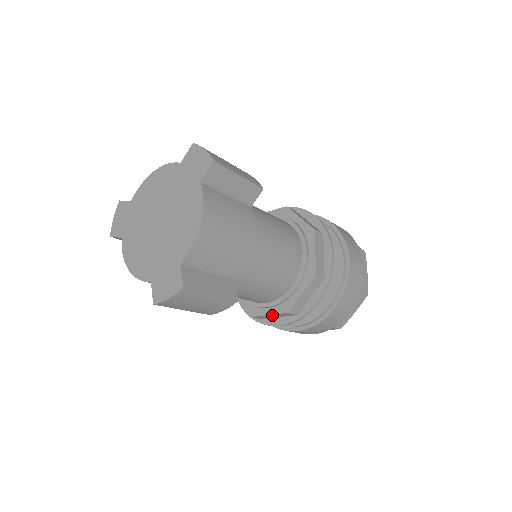
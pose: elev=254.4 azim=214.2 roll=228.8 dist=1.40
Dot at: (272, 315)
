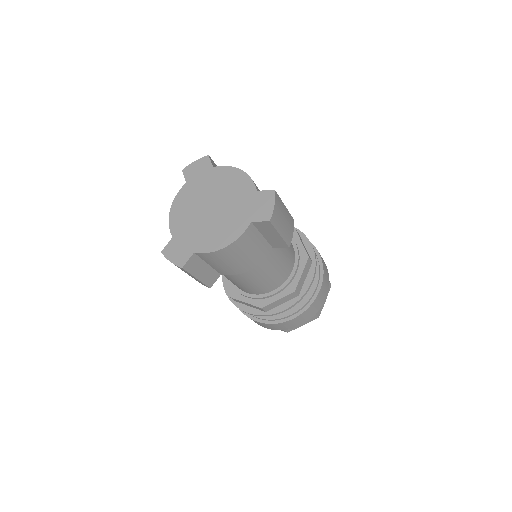
Dot at: (303, 274)
